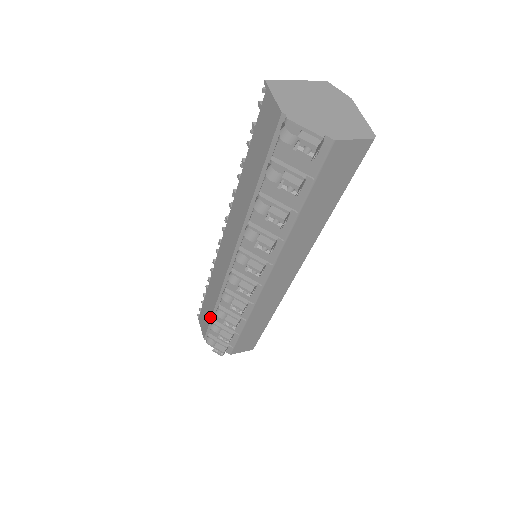
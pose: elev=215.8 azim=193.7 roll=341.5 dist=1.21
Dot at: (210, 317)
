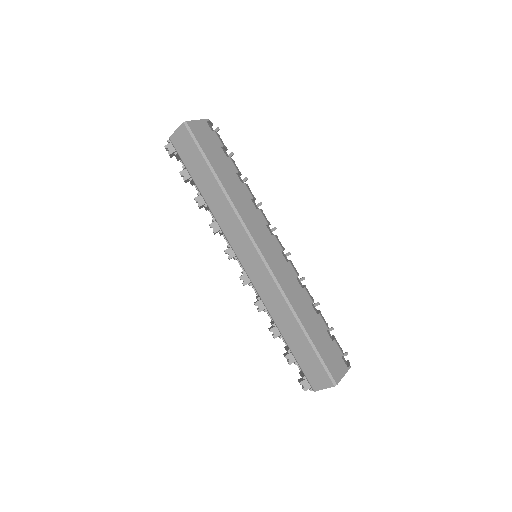
Dot at: (286, 344)
